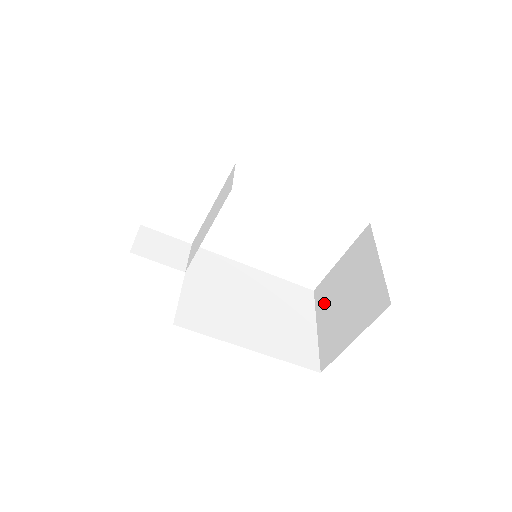
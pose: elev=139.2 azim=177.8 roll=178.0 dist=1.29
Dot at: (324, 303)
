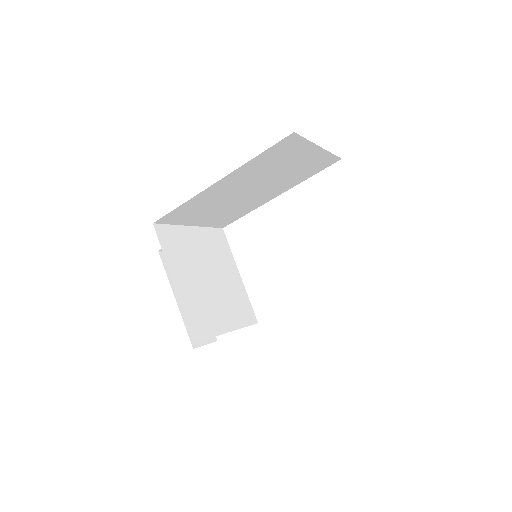
Dot at: occluded
